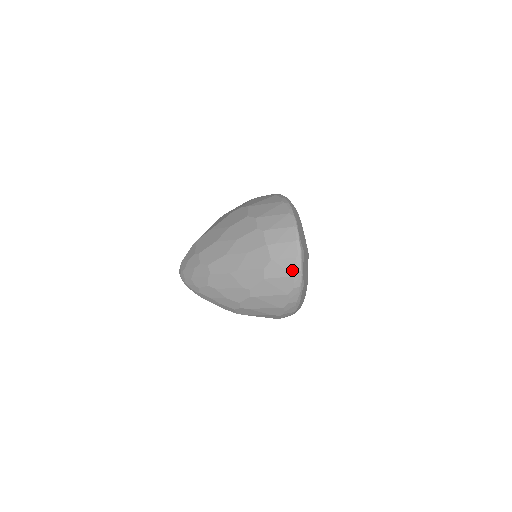
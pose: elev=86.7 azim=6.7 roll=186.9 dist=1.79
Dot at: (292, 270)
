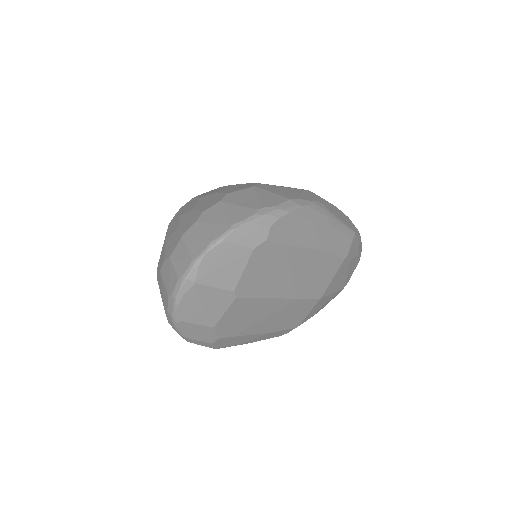
Dot at: (171, 289)
